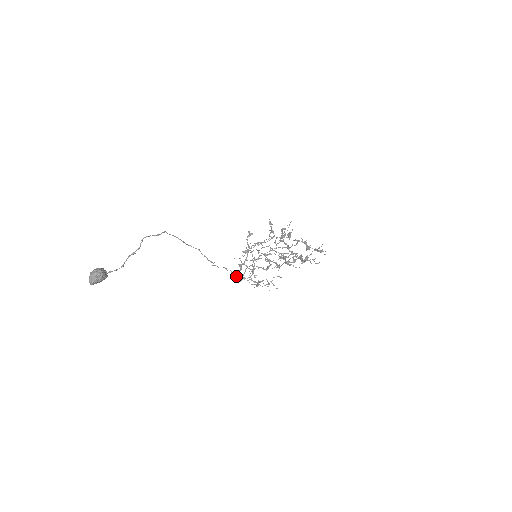
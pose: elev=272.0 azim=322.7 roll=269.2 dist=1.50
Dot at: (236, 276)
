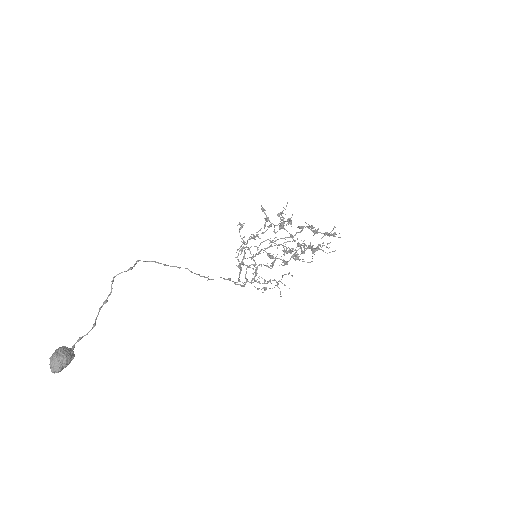
Dot at: occluded
